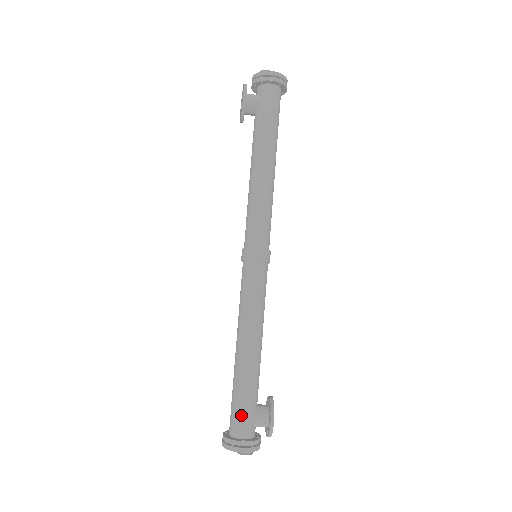
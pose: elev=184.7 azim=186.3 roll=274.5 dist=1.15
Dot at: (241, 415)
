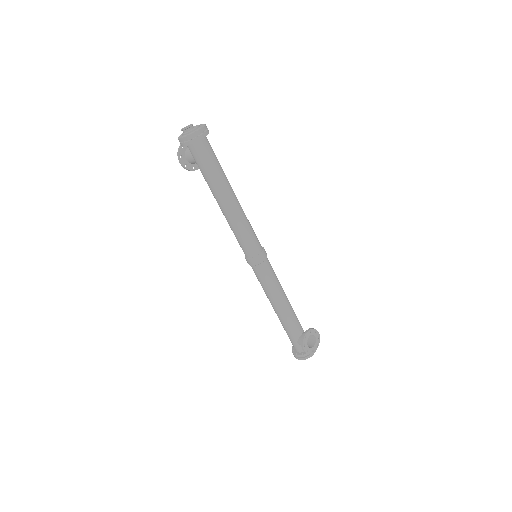
Dot at: (291, 341)
